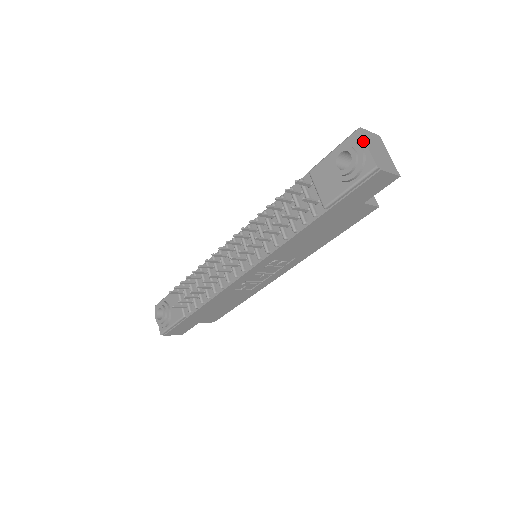
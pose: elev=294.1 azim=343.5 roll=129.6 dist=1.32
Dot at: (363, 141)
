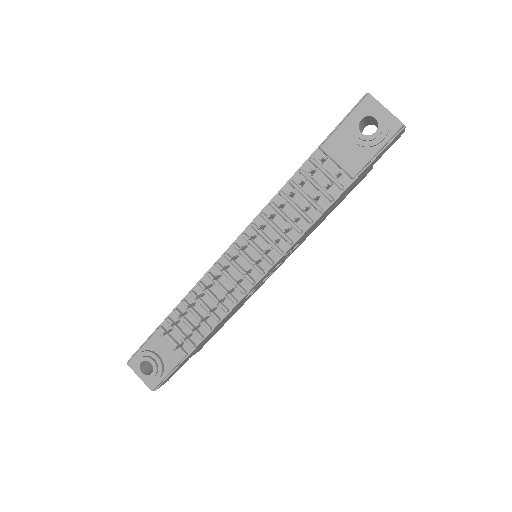
Dot at: (379, 104)
